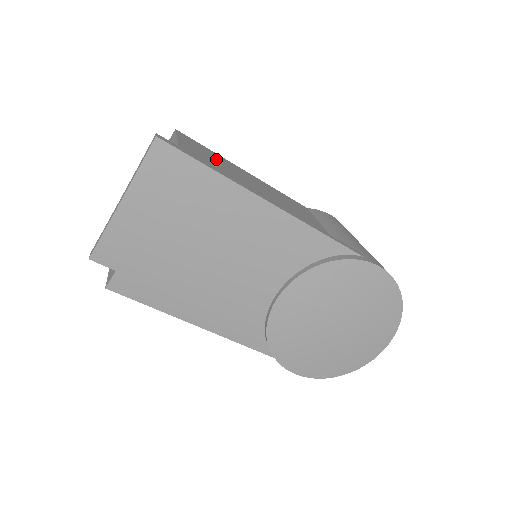
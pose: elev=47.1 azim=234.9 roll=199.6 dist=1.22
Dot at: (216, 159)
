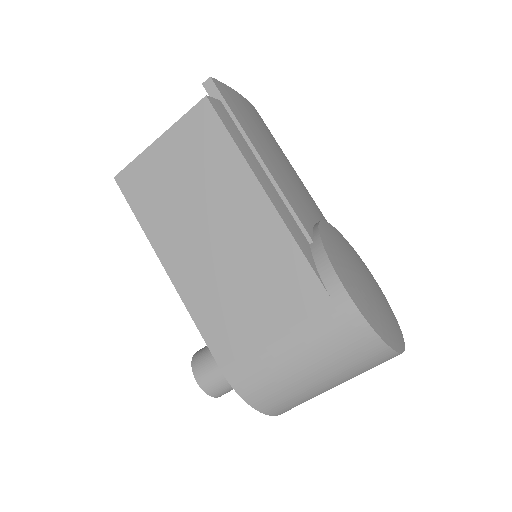
Dot at: occluded
